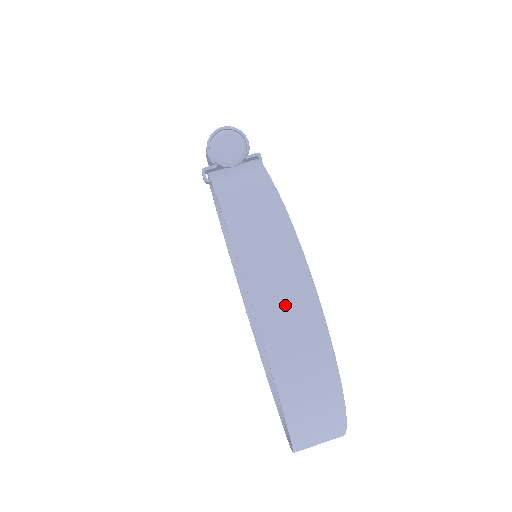
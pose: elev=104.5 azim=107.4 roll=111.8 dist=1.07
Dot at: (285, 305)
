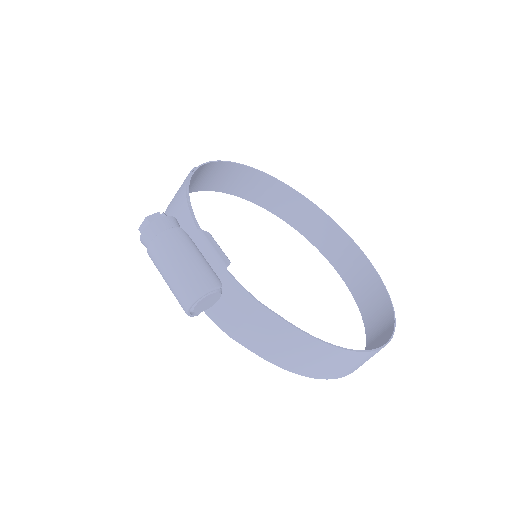
Dot at: (352, 366)
